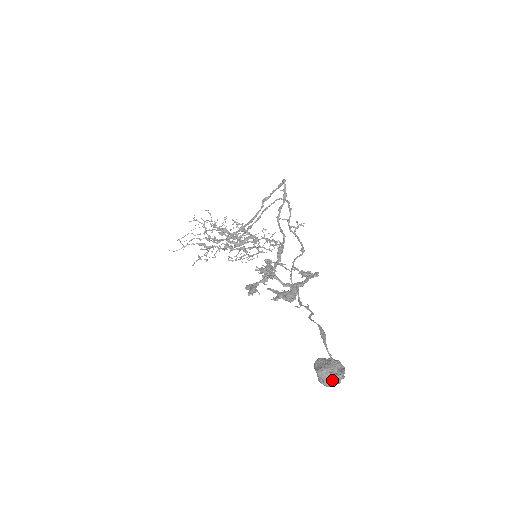
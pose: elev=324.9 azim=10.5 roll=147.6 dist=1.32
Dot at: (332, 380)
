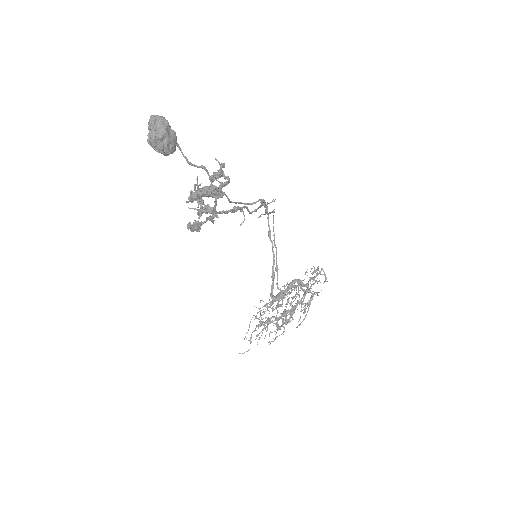
Dot at: (152, 129)
